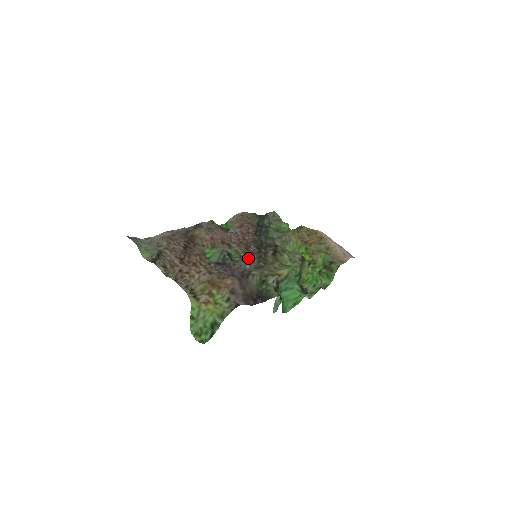
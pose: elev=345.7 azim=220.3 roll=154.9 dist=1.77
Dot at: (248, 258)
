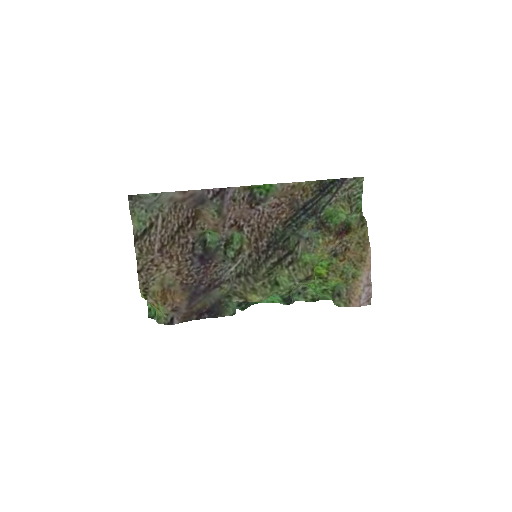
Dot at: (246, 255)
